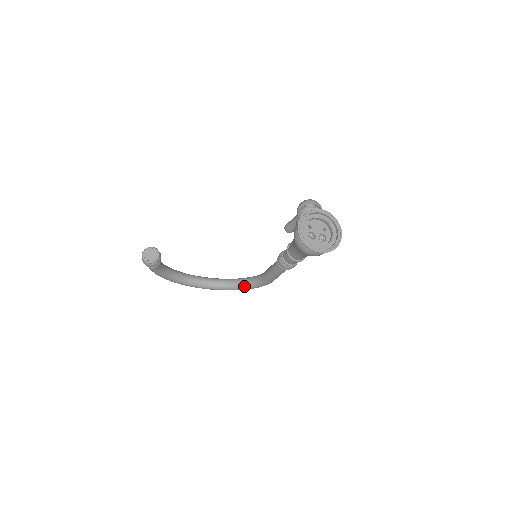
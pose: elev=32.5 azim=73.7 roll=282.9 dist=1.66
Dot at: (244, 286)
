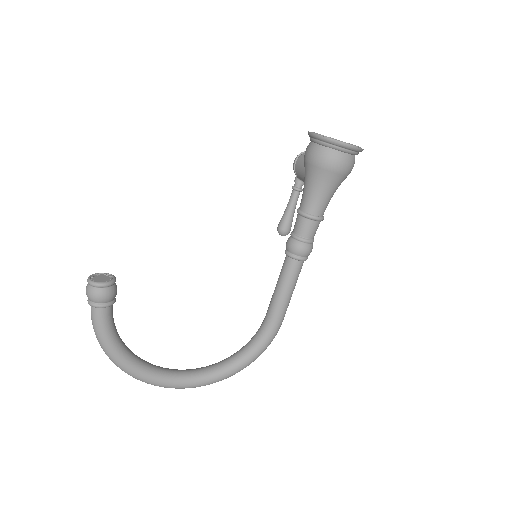
Dot at: (240, 358)
